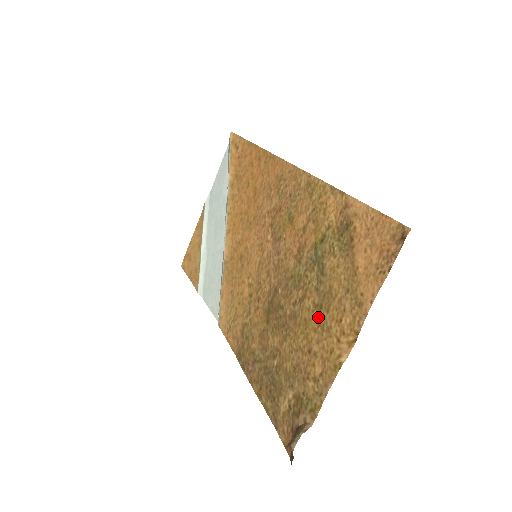
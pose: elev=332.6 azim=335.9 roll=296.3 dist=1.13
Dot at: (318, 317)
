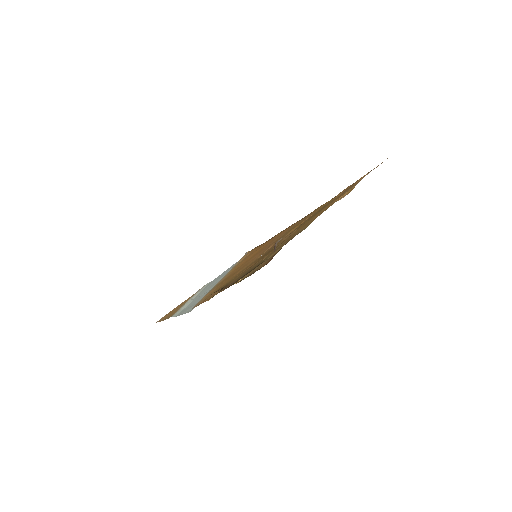
Dot at: (317, 213)
